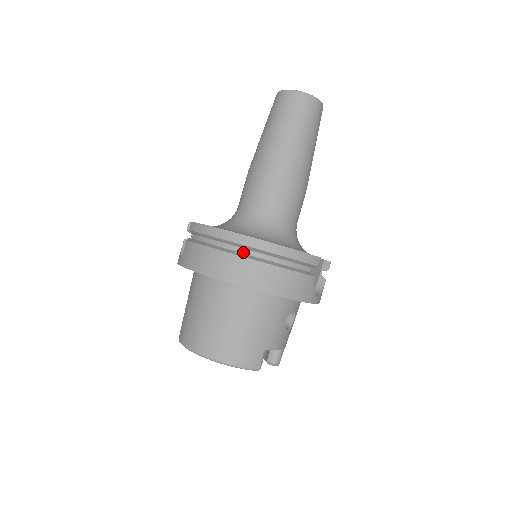
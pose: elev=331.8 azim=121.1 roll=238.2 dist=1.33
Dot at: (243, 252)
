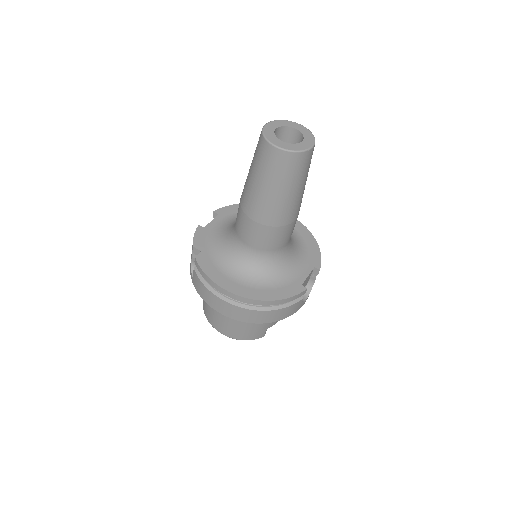
Dot at: occluded
